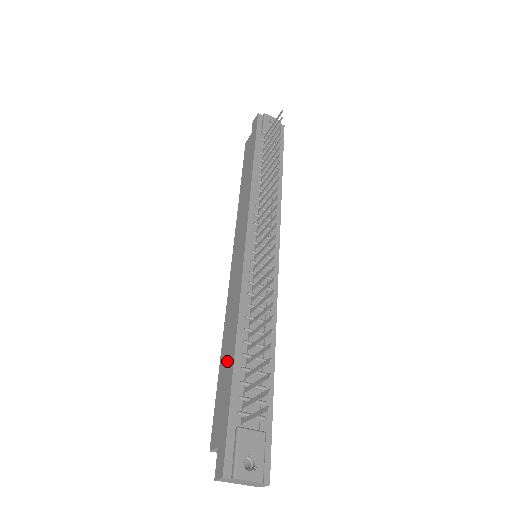
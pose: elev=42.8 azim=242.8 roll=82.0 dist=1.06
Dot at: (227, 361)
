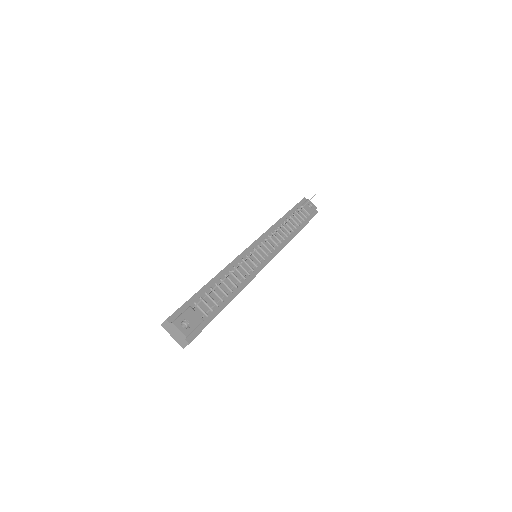
Dot at: occluded
